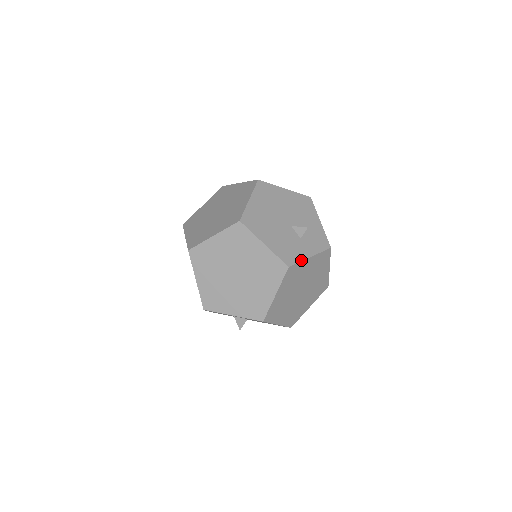
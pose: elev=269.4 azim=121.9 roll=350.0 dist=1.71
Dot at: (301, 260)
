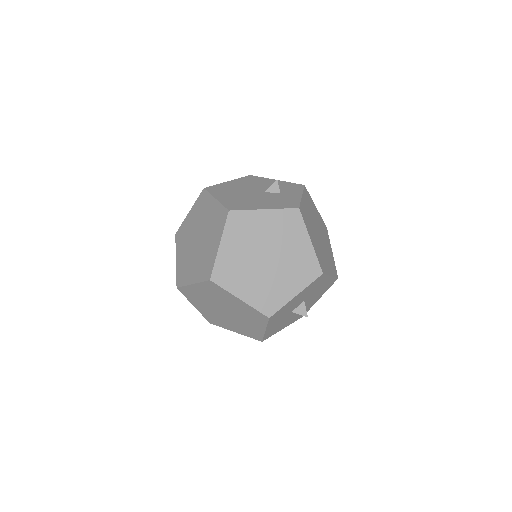
Dot at: (299, 201)
